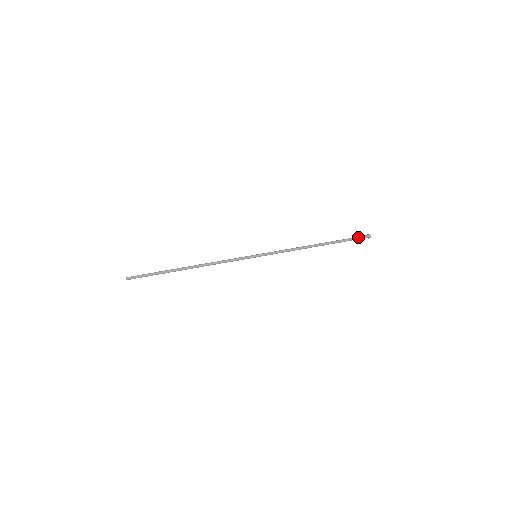
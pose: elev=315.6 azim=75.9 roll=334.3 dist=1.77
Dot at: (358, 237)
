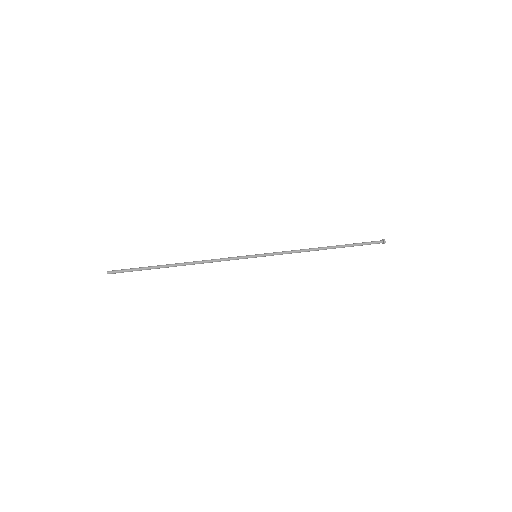
Dot at: (372, 243)
